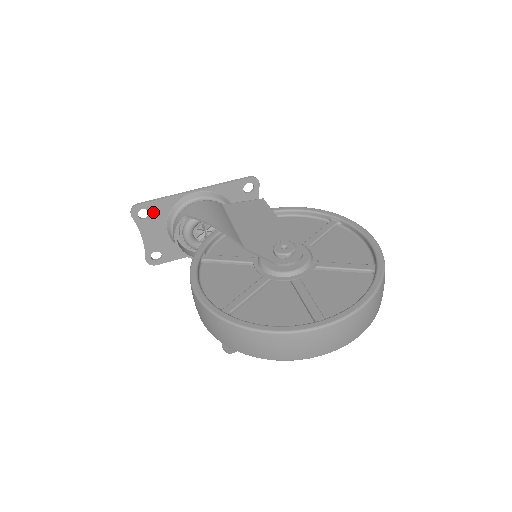
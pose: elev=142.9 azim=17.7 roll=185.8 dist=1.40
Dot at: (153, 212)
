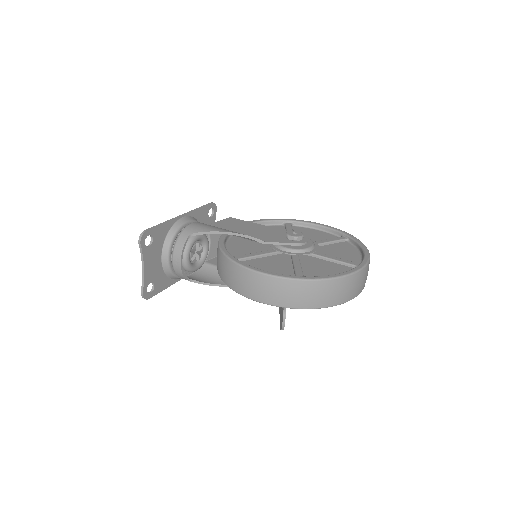
Dot at: (155, 239)
